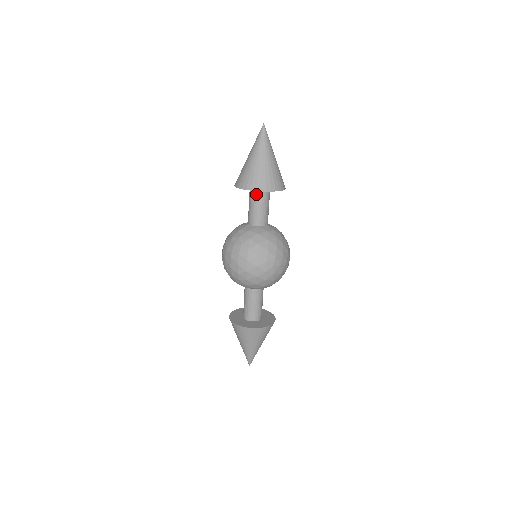
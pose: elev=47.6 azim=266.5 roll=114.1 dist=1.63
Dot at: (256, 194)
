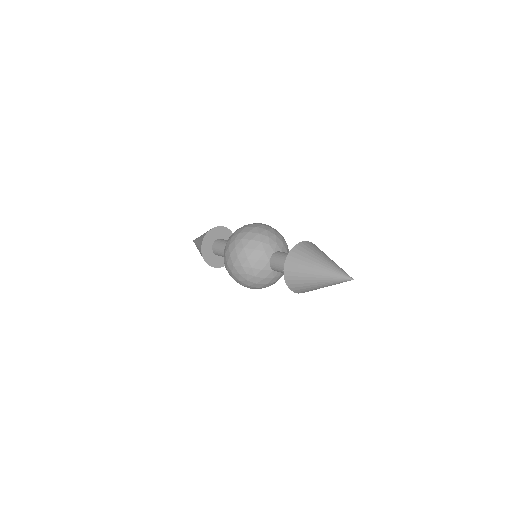
Dot at: occluded
